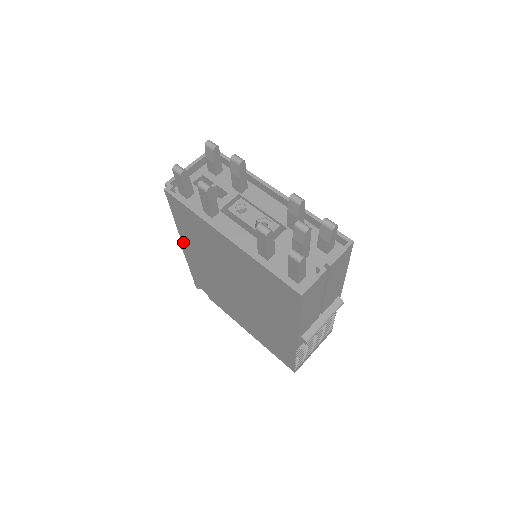
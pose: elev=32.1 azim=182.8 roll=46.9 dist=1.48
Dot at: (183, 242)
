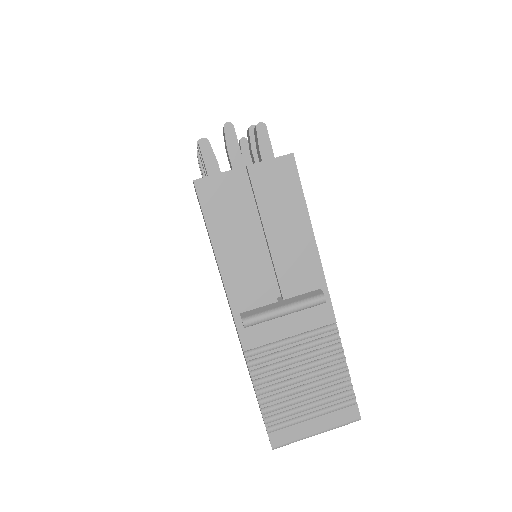
Dot at: occluded
